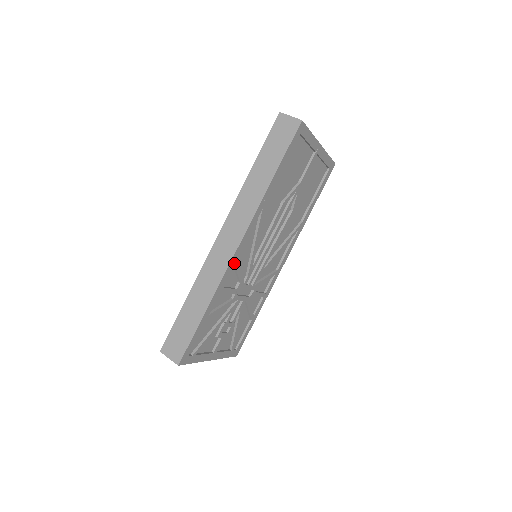
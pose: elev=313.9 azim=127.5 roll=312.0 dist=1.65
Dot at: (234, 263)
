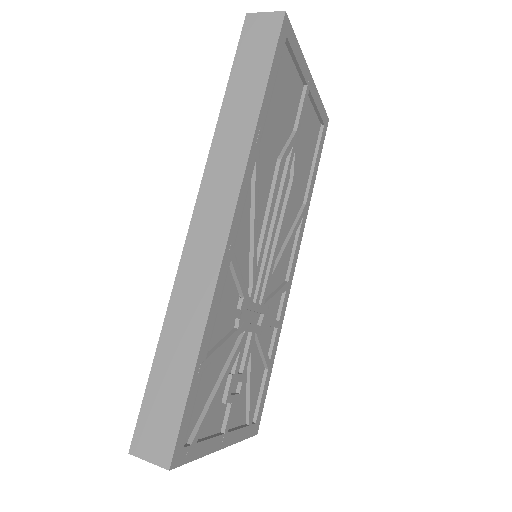
Dot at: (229, 257)
